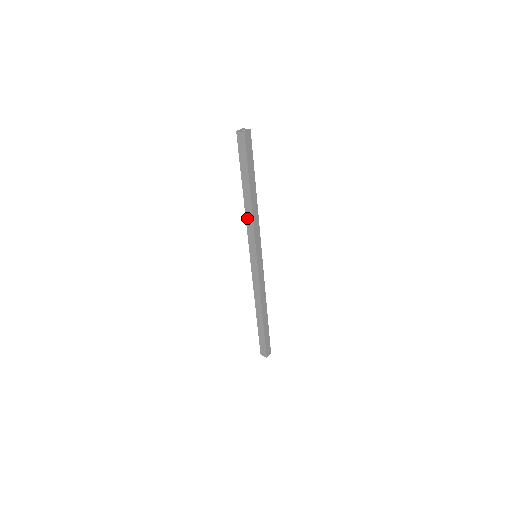
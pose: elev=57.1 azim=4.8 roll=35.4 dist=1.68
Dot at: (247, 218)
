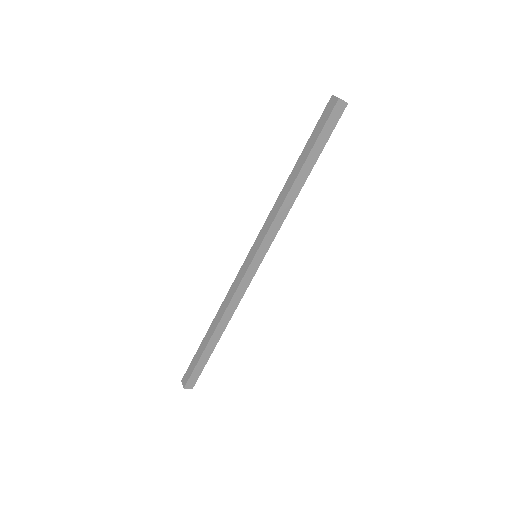
Dot at: (277, 203)
